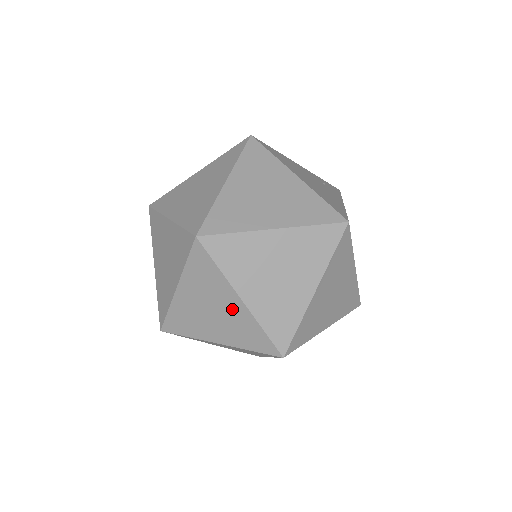
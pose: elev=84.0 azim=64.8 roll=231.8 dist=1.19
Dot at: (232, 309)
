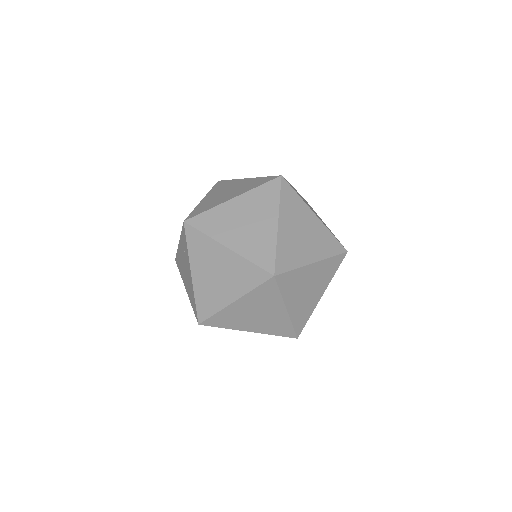
Dot at: (265, 227)
